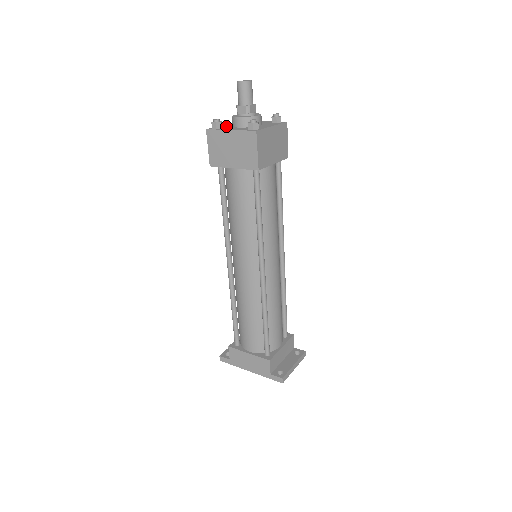
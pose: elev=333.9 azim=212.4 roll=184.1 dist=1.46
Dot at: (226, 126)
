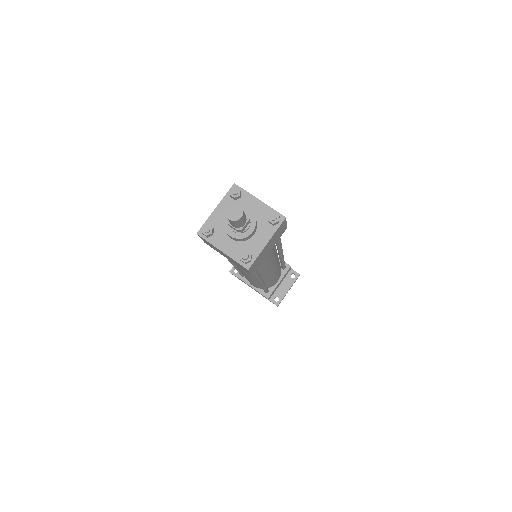
Dot at: (218, 223)
